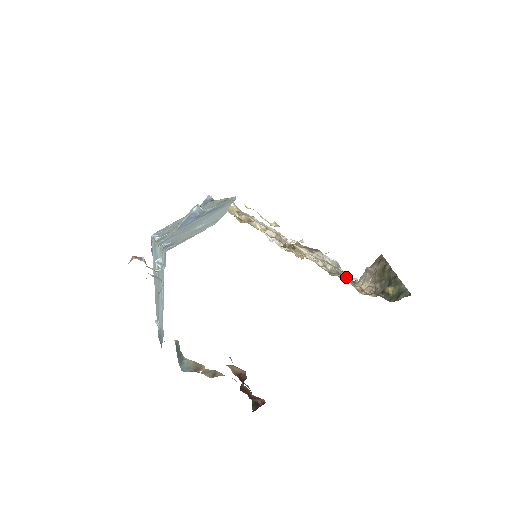
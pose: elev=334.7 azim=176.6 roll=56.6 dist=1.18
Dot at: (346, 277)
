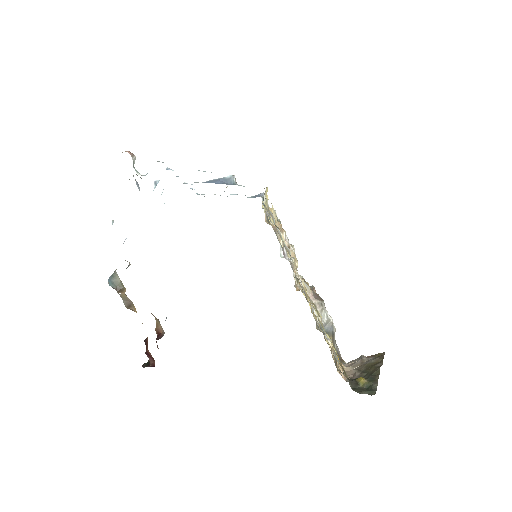
Dot at: occluded
